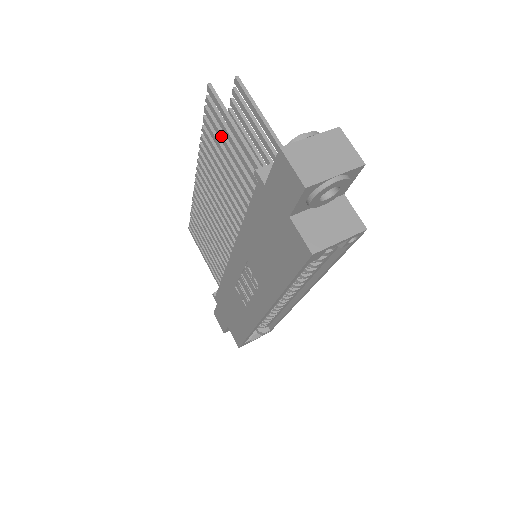
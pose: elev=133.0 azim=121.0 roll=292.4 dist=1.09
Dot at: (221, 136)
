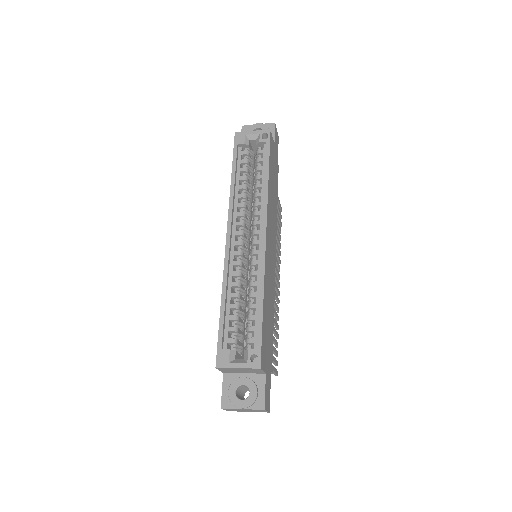
Dot at: occluded
